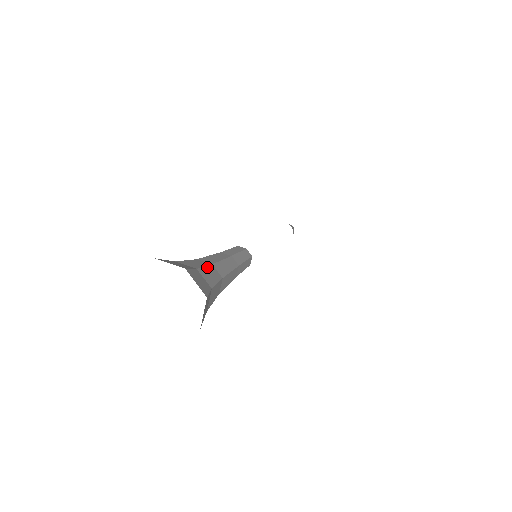
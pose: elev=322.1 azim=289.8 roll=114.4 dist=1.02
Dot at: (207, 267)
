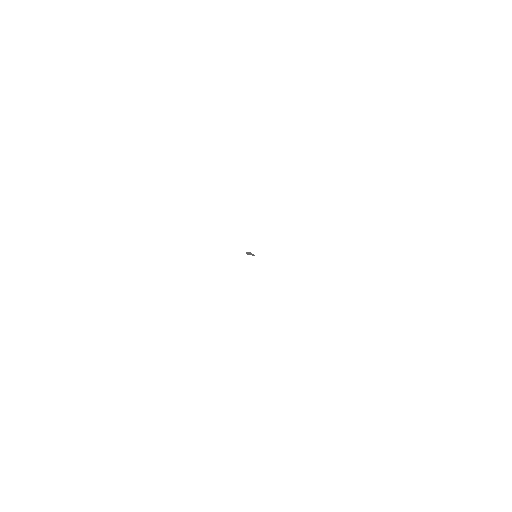
Dot at: occluded
